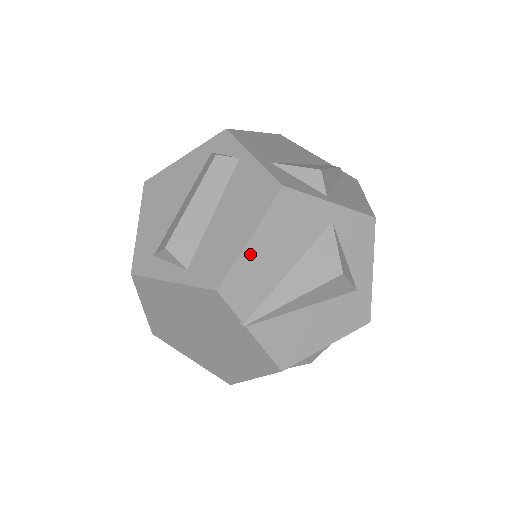
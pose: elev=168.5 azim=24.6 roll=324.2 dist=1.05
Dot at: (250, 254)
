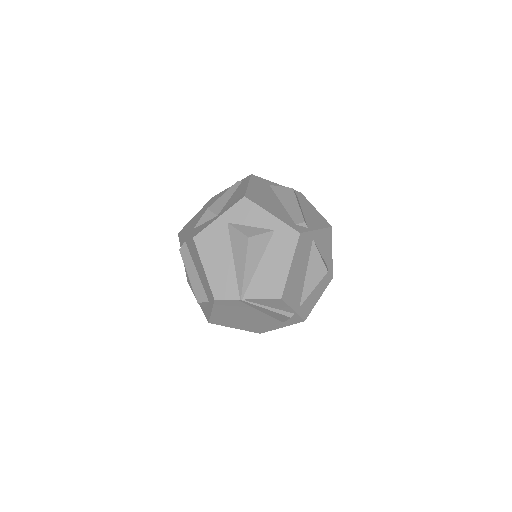
Dot at: (211, 274)
